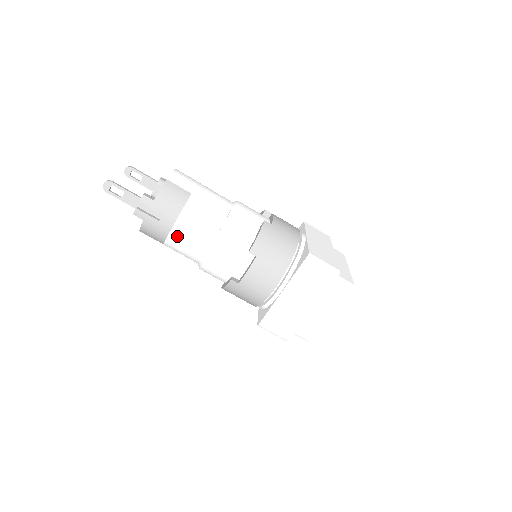
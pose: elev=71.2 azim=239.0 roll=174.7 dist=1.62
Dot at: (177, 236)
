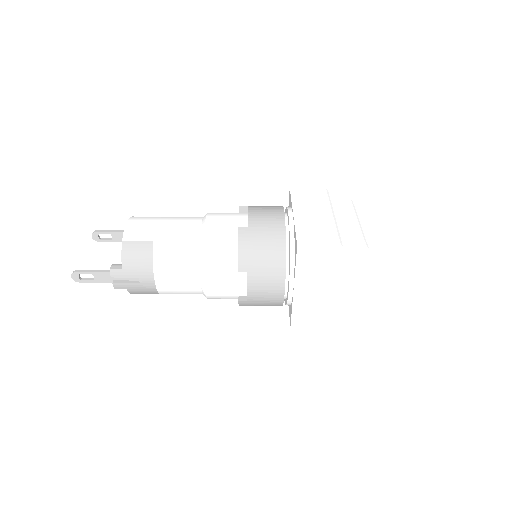
Dot at: (165, 287)
